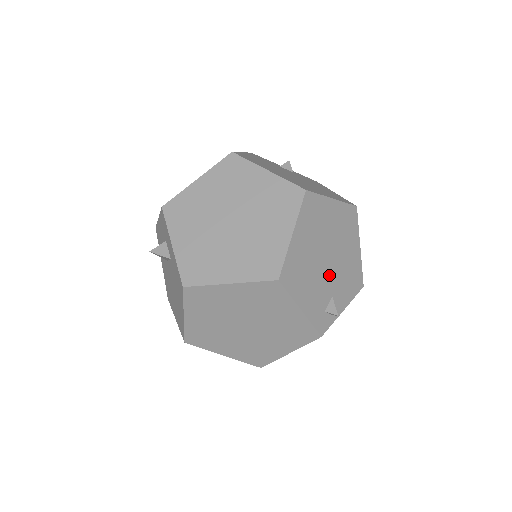
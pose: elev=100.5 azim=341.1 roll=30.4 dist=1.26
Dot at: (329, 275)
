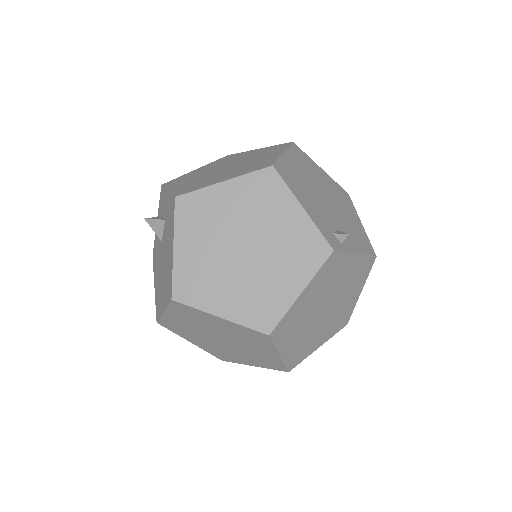
Dot at: (330, 212)
